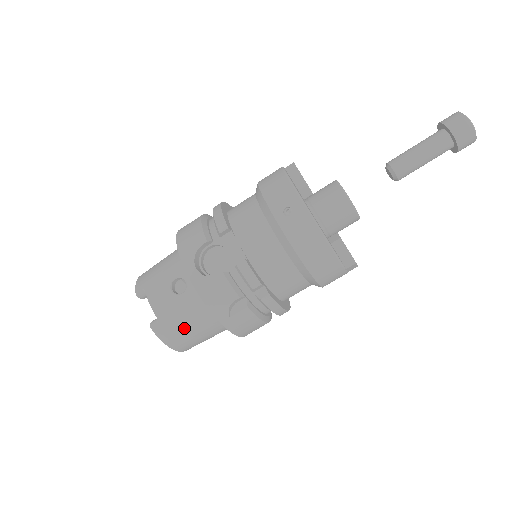
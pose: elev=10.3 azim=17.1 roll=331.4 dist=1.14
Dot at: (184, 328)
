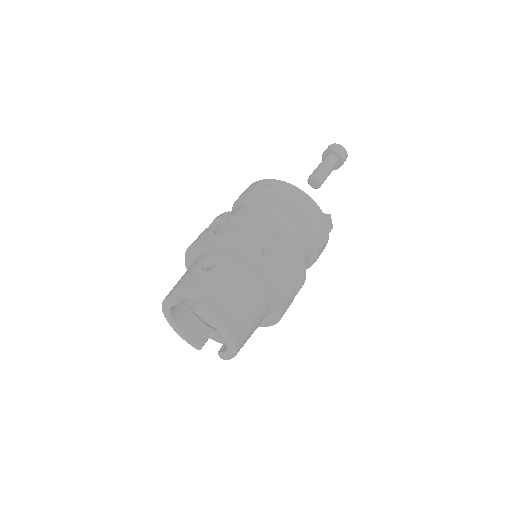
Dot at: (229, 297)
